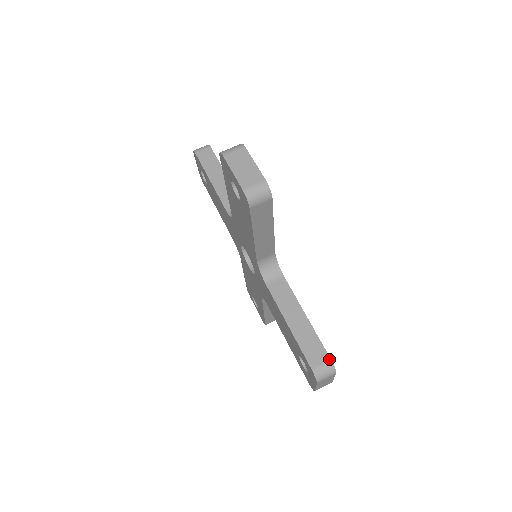
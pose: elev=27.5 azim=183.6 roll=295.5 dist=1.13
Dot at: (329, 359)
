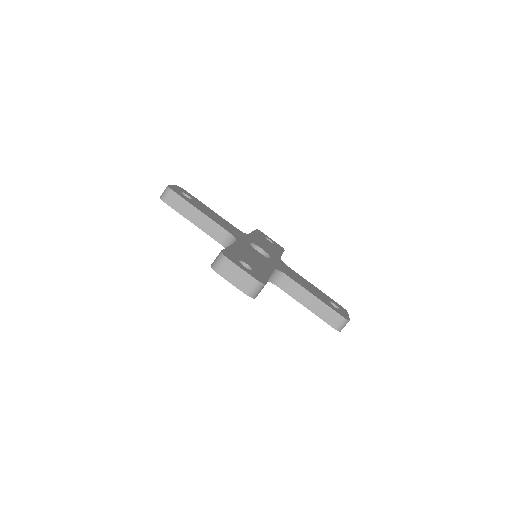
Dot at: (342, 318)
